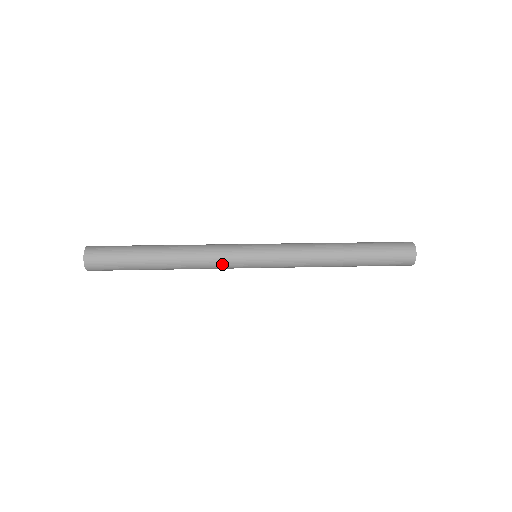
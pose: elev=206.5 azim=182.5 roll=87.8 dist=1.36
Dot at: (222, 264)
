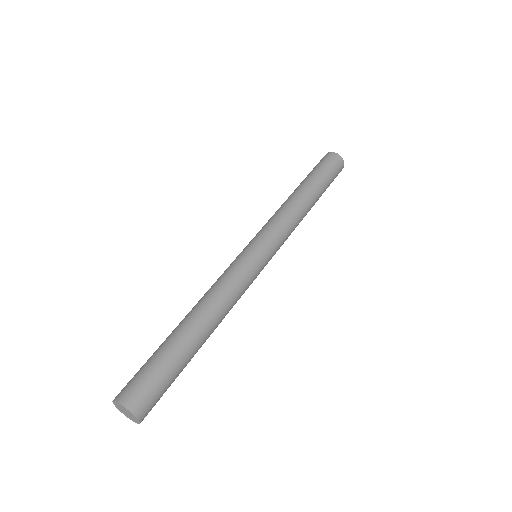
Dot at: occluded
